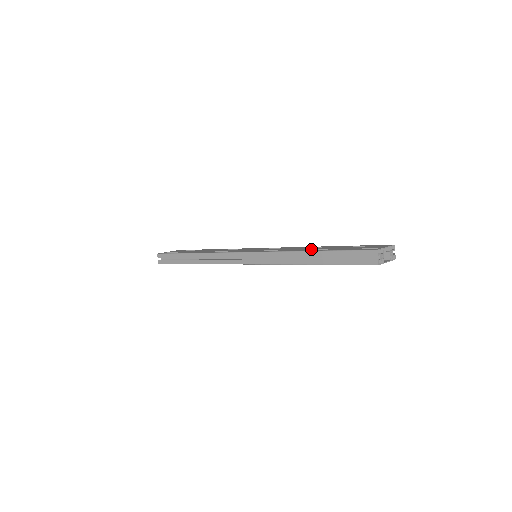
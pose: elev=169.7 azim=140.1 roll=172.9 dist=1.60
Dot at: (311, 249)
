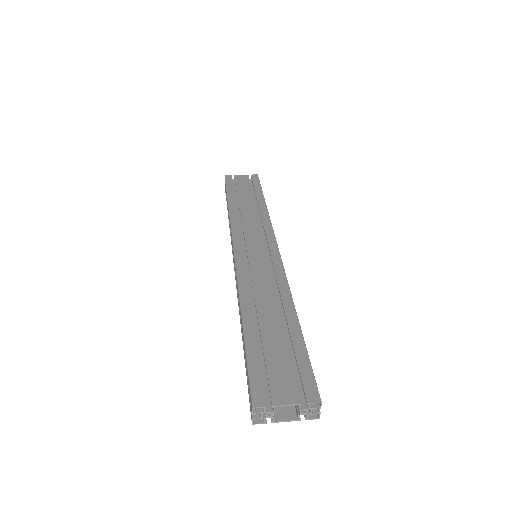
Dot at: (257, 312)
